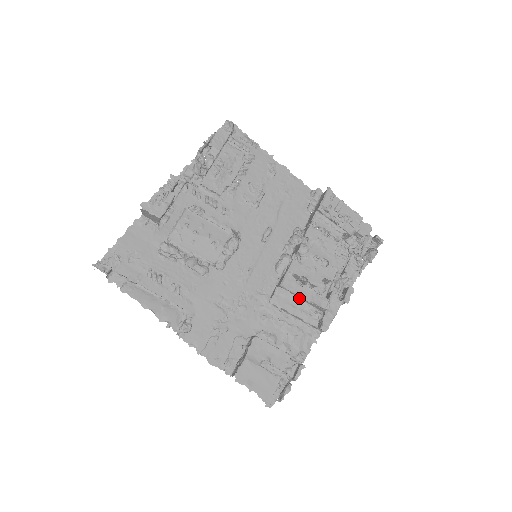
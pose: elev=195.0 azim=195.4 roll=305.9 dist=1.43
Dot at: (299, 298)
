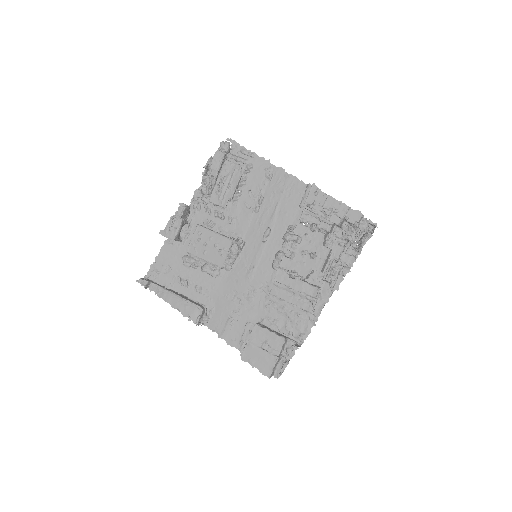
Dot at: (294, 289)
